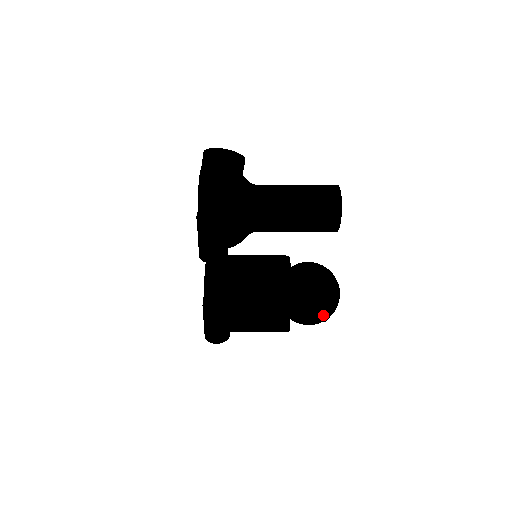
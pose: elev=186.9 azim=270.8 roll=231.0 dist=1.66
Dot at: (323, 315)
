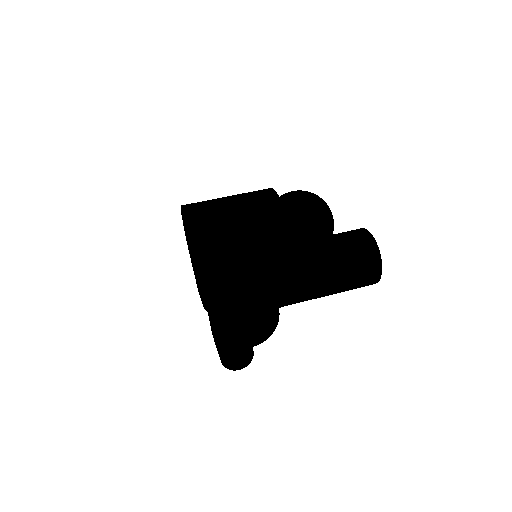
Dot at: occluded
